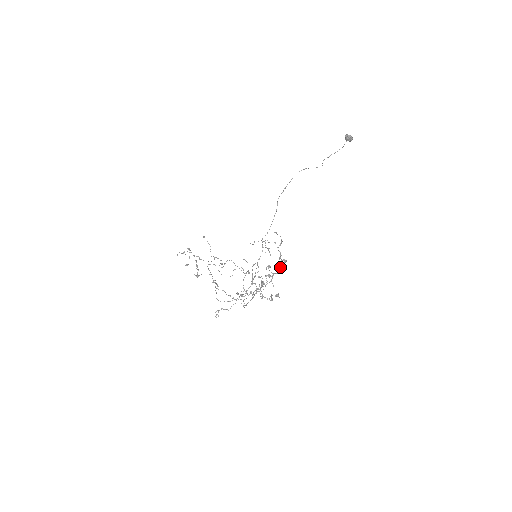
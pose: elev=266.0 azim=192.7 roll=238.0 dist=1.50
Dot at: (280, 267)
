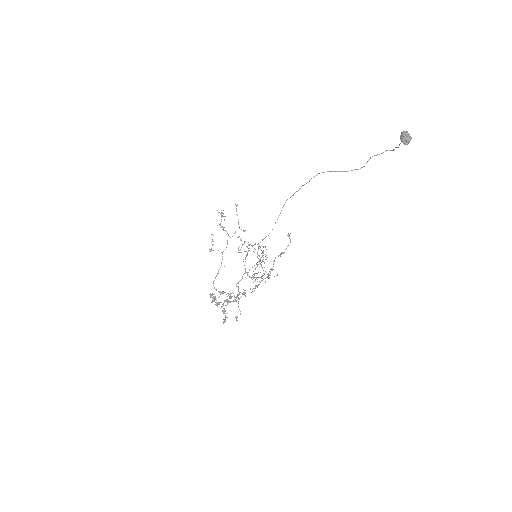
Dot at: occluded
